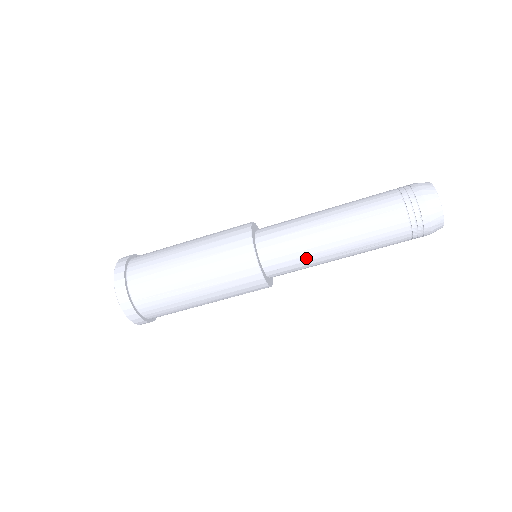
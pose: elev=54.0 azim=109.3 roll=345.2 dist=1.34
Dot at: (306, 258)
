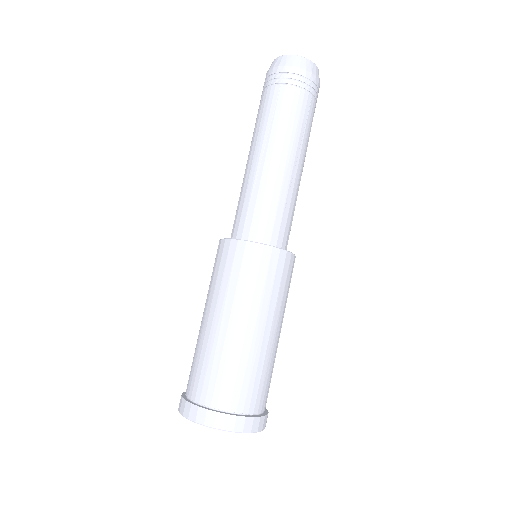
Dot at: (282, 198)
